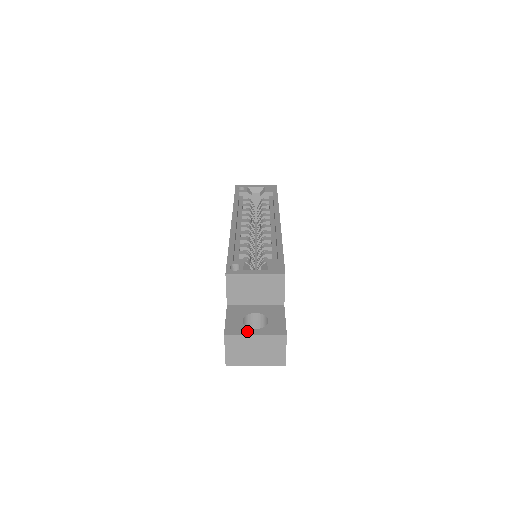
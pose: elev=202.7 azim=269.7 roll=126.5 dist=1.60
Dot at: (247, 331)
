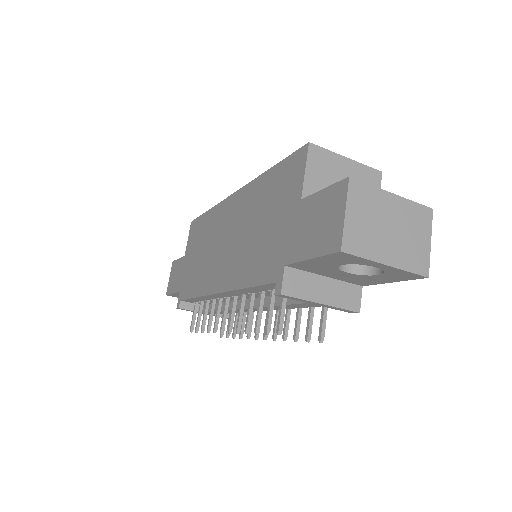
Dot at: (375, 191)
